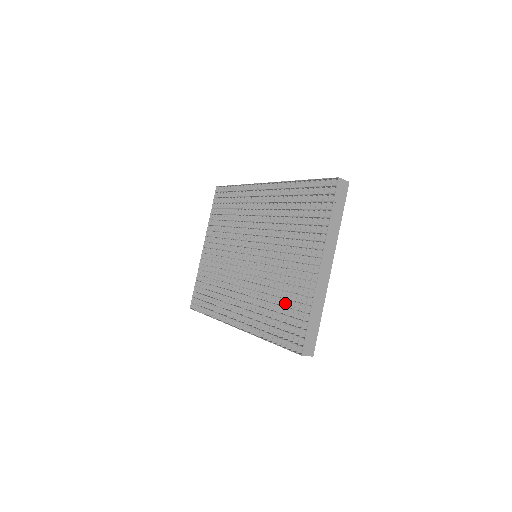
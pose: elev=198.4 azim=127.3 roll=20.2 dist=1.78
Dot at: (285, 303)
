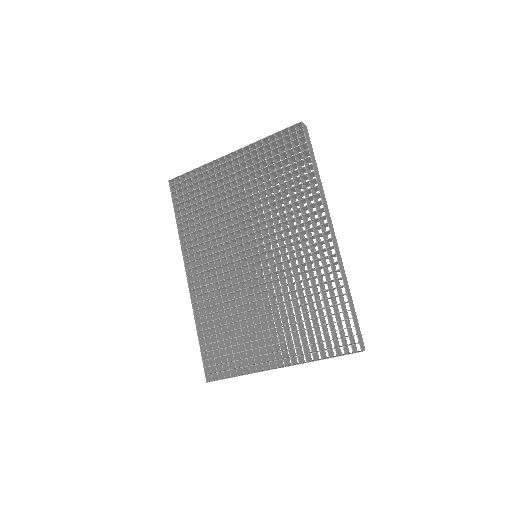
Dot at: occluded
